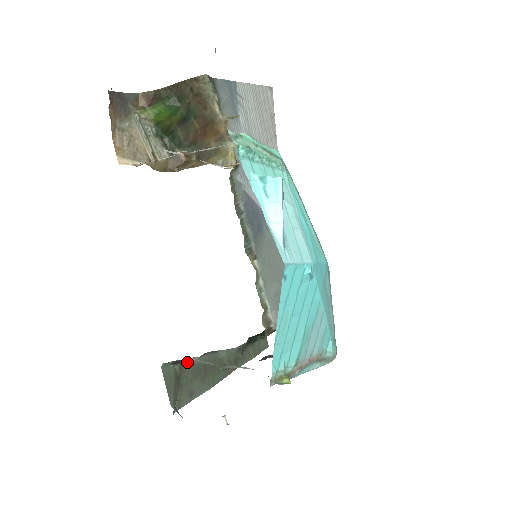
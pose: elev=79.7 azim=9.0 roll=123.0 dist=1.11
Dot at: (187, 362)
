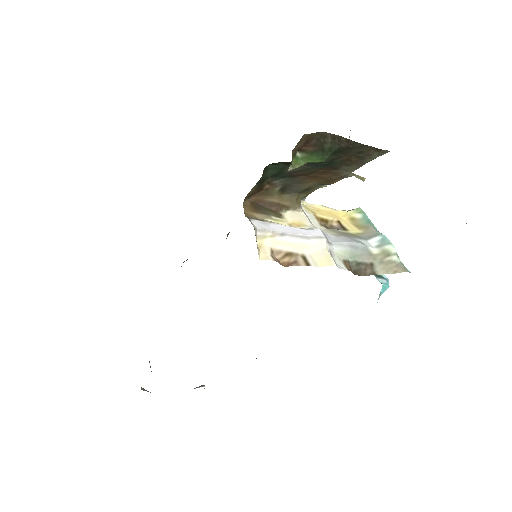
Dot at: occluded
